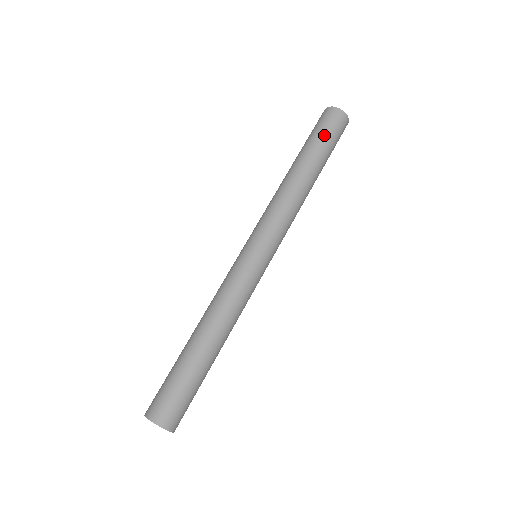
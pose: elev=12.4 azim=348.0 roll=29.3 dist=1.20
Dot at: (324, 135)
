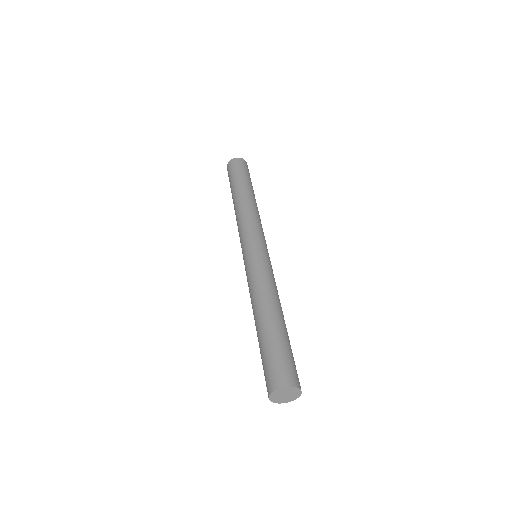
Dot at: (248, 175)
